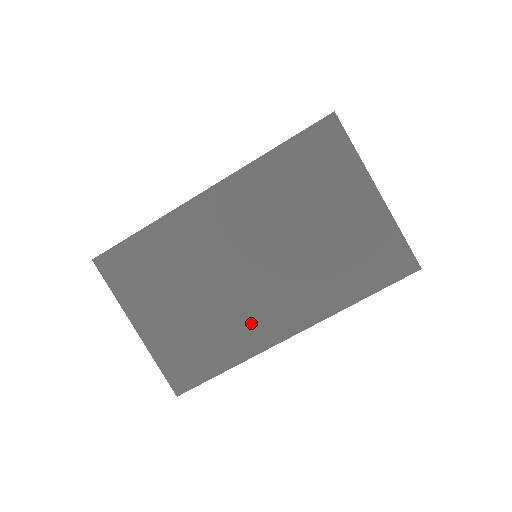
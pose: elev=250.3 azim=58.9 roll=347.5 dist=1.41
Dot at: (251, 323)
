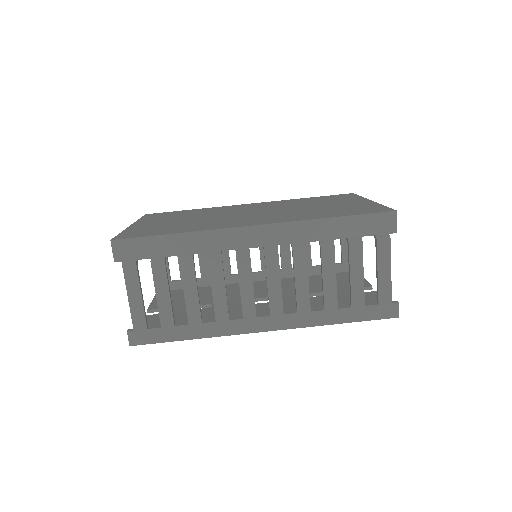
Dot at: (225, 223)
